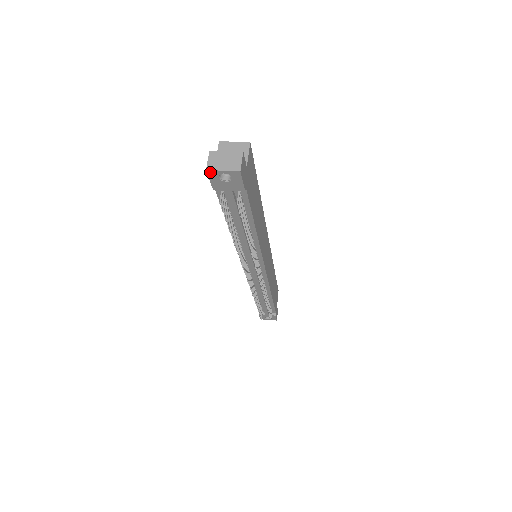
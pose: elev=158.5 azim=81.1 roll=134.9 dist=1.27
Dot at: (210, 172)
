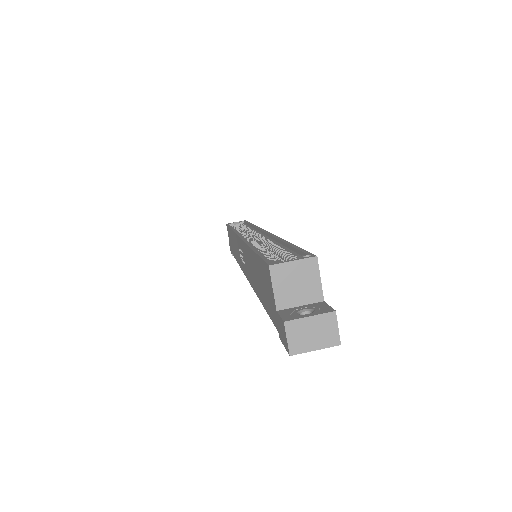
Dot at: (293, 353)
